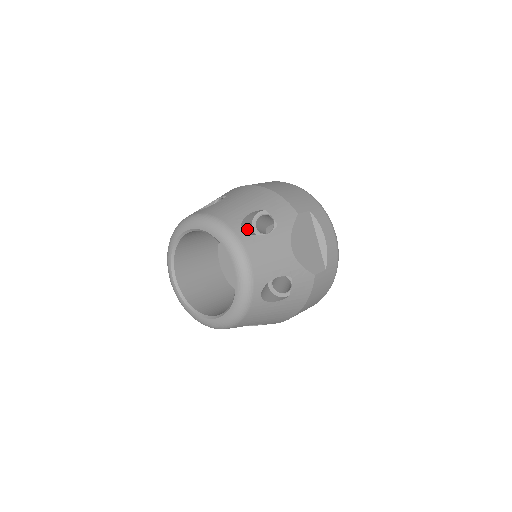
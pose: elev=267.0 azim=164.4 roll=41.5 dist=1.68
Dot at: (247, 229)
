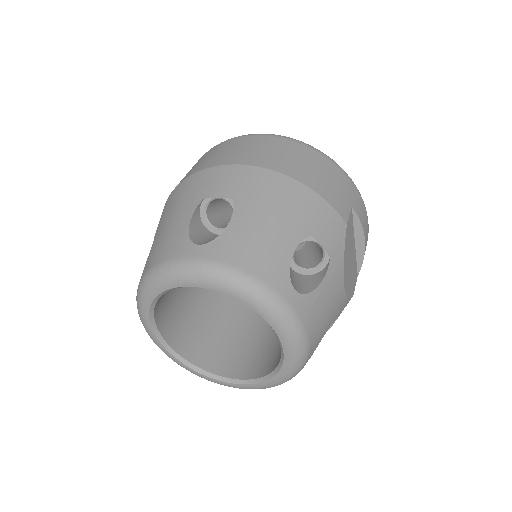
Dot at: (291, 276)
